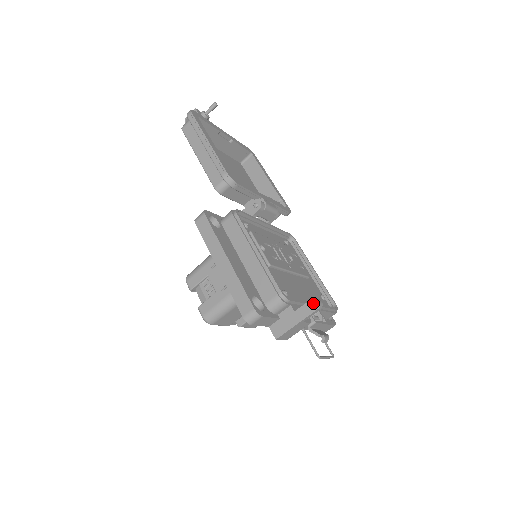
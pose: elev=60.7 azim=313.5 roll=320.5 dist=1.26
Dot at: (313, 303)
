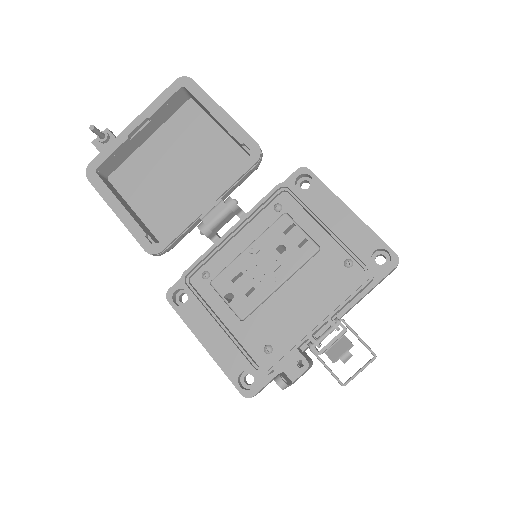
Dot at: (281, 376)
